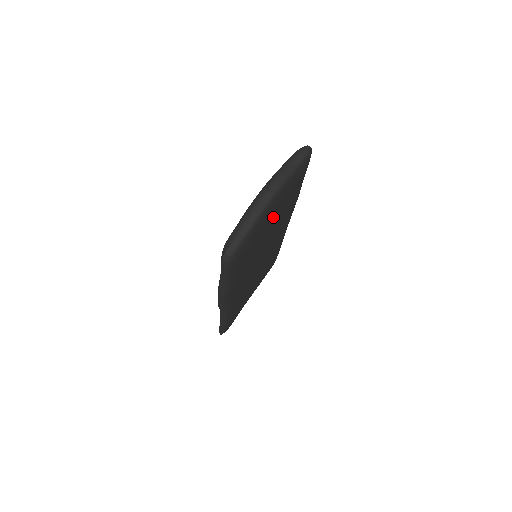
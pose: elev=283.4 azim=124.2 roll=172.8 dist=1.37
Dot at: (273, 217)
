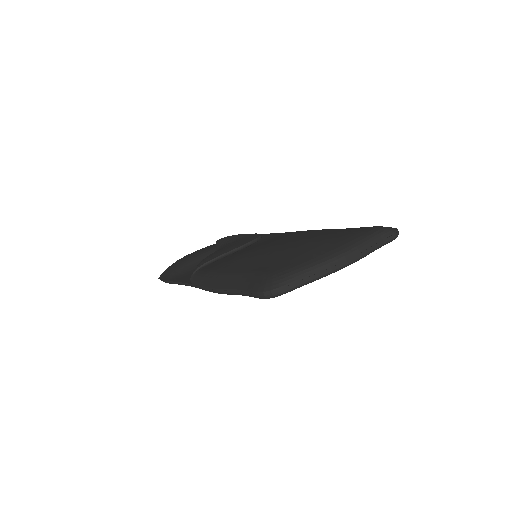
Dot at: occluded
